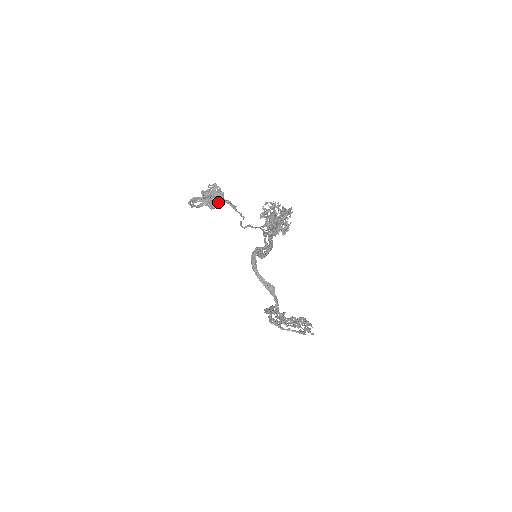
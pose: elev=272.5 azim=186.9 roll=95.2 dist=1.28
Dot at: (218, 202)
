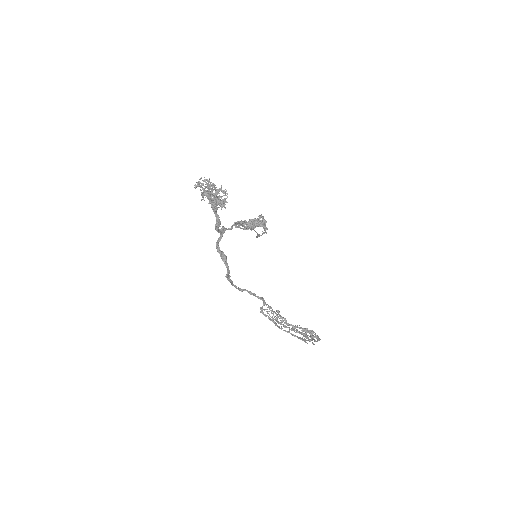
Dot at: (256, 225)
